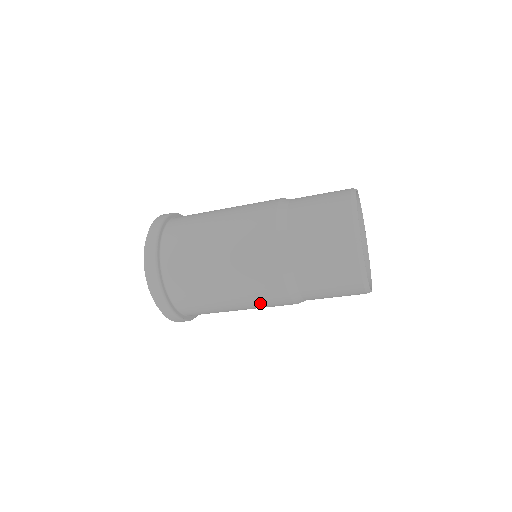
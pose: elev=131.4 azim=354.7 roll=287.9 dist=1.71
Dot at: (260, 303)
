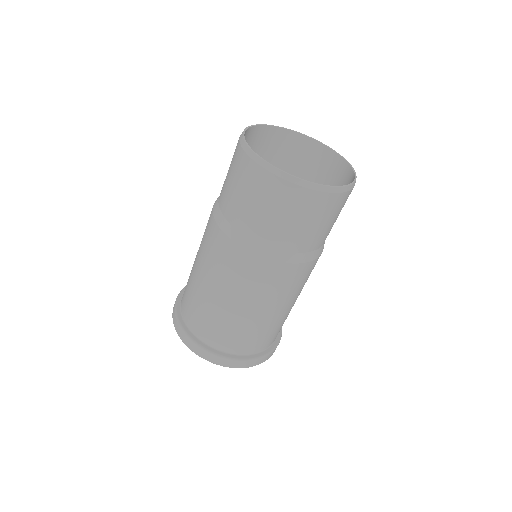
Dot at: (302, 285)
